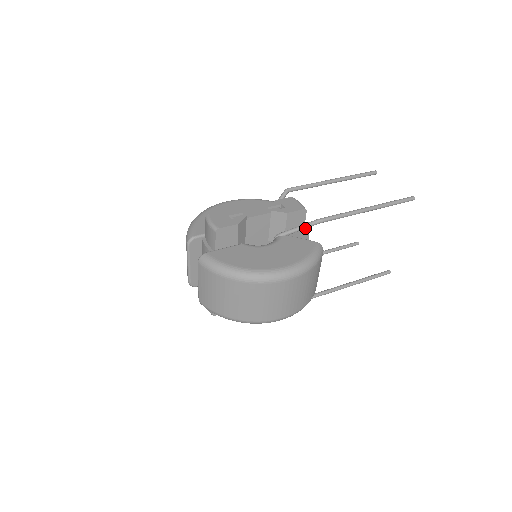
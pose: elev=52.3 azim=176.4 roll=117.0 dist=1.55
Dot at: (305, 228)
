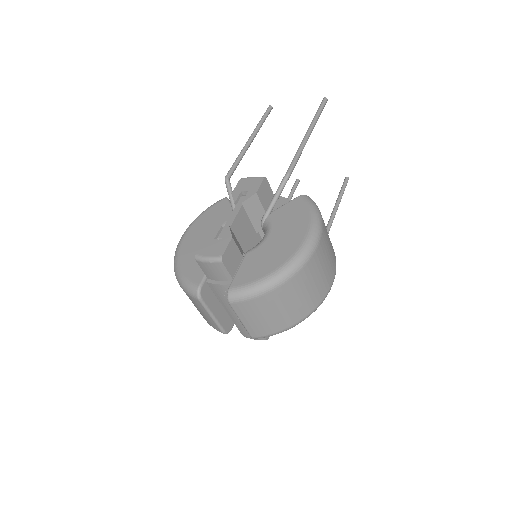
Dot at: occluded
